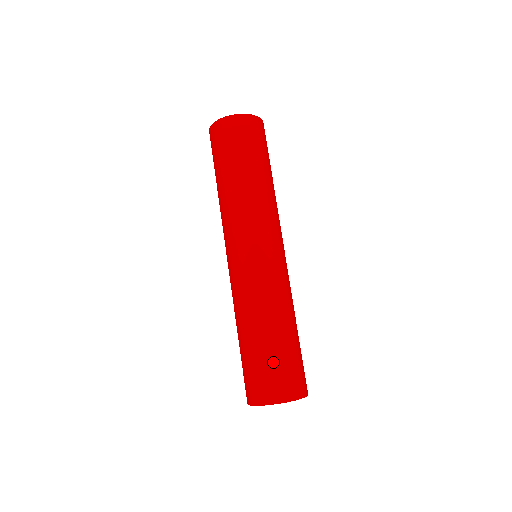
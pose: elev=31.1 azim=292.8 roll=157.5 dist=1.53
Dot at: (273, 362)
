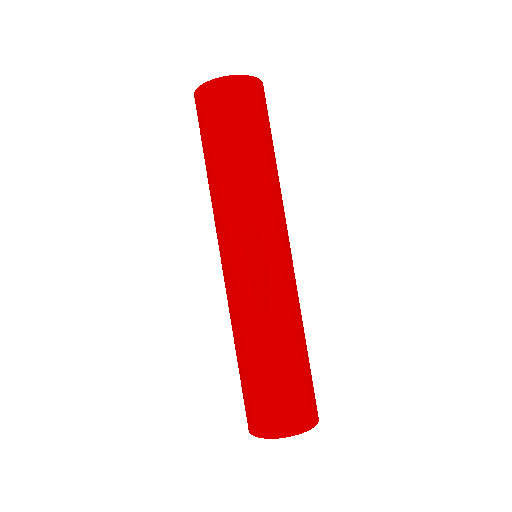
Dot at: (283, 389)
